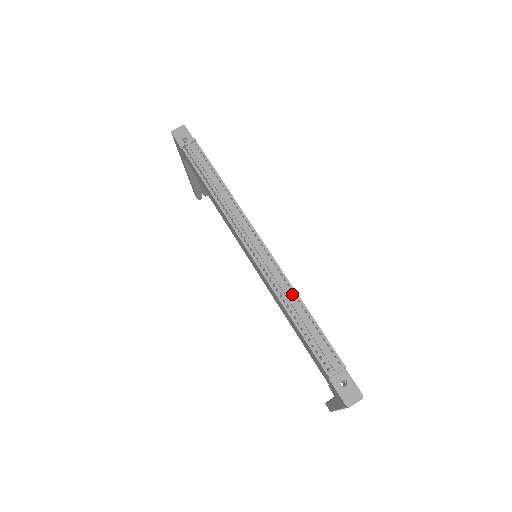
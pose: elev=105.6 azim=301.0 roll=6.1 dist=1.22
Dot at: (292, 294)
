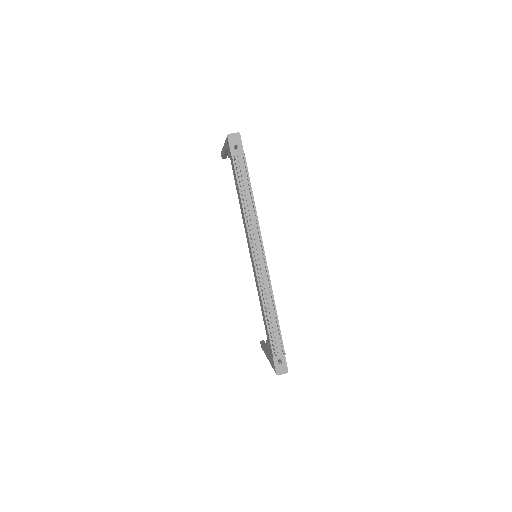
Dot at: (271, 299)
